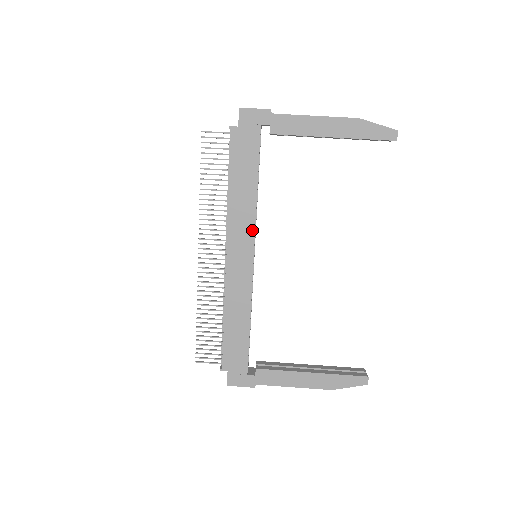
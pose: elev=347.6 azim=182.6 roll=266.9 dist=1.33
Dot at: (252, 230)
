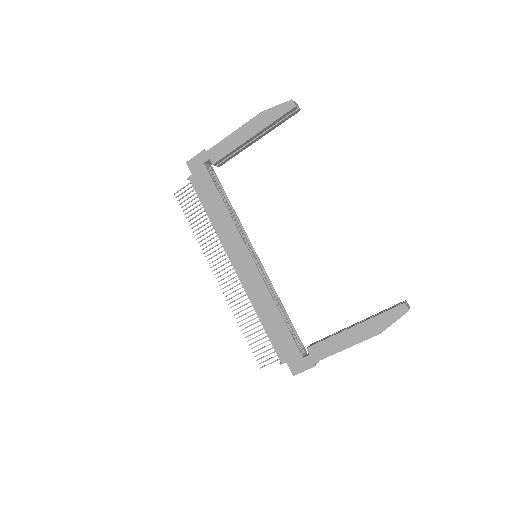
Dot at: (239, 237)
